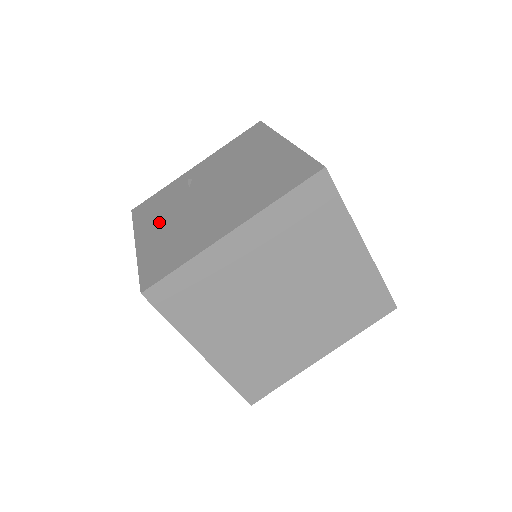
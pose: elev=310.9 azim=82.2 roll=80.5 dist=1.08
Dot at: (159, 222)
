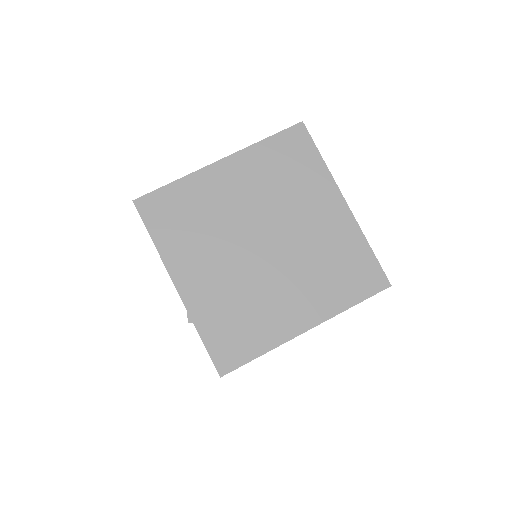
Dot at: occluded
